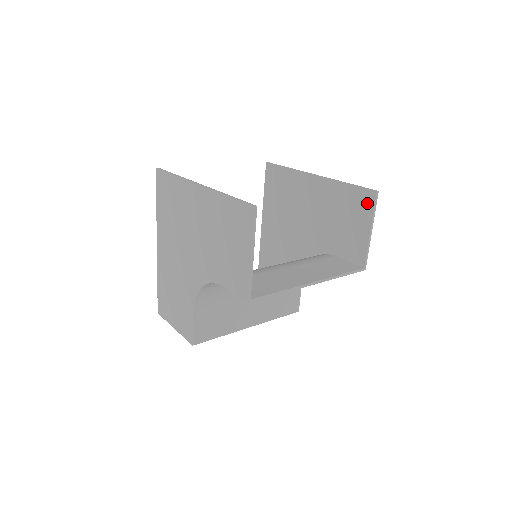
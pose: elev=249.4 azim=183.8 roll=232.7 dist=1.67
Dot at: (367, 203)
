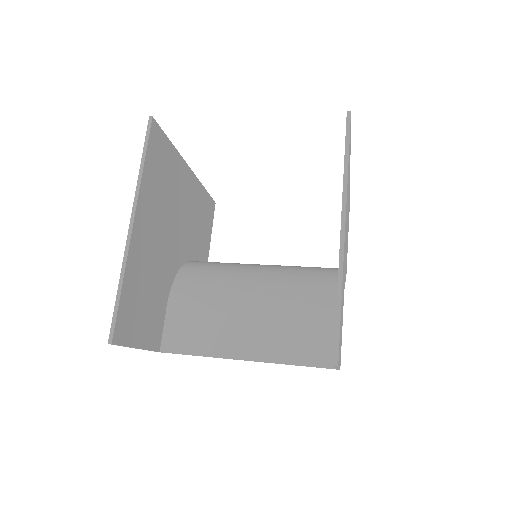
Dot at: occluded
